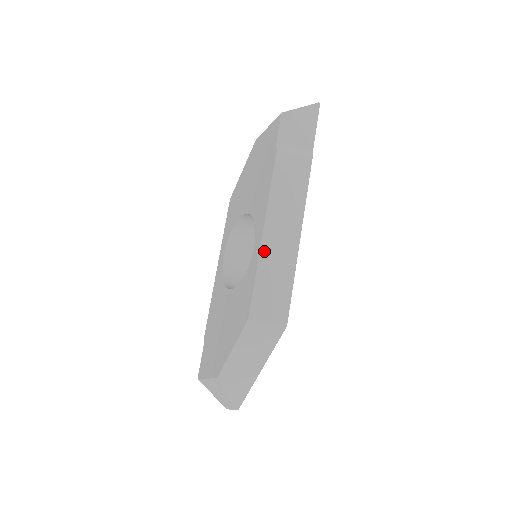
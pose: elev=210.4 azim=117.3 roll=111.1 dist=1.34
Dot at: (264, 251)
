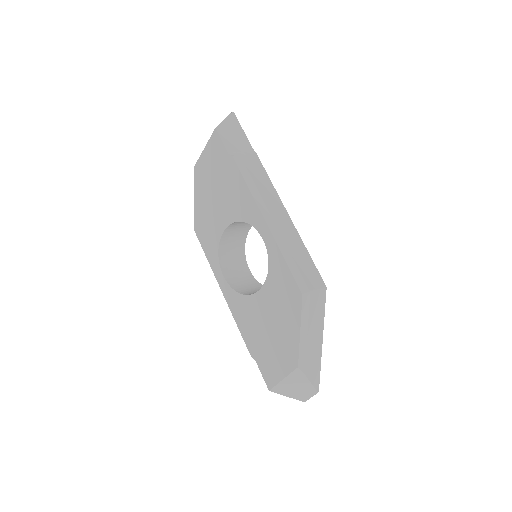
Dot at: (276, 237)
